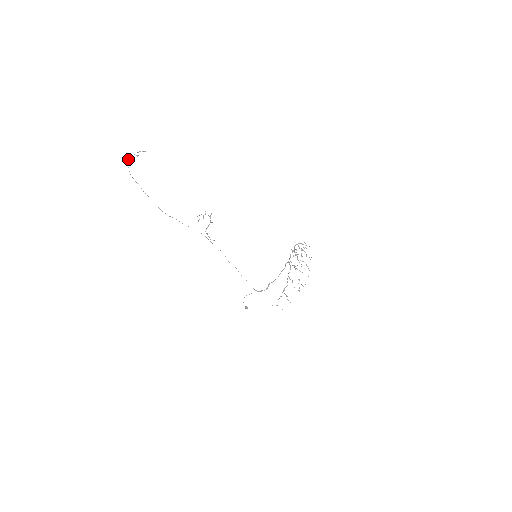
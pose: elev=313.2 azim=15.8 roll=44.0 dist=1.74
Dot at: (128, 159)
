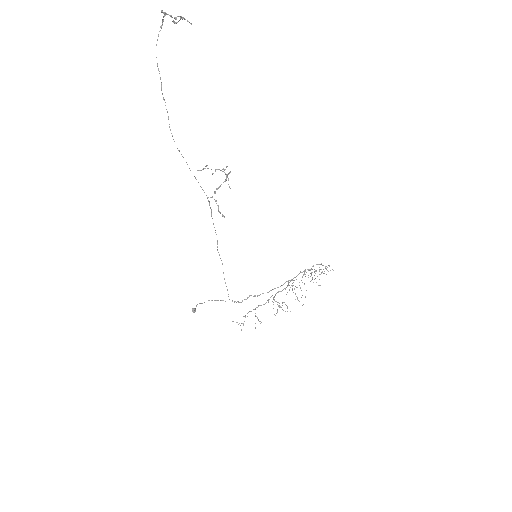
Dot at: (163, 19)
